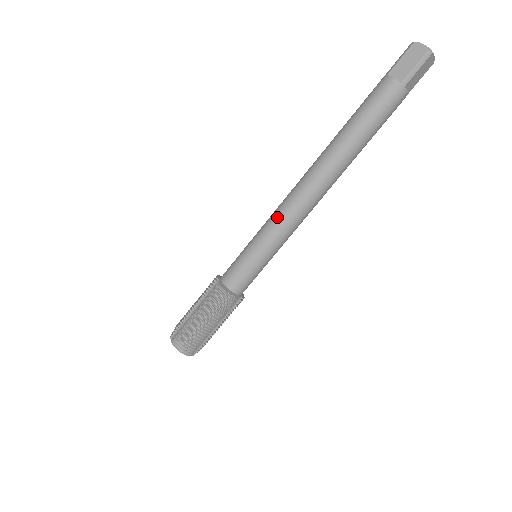
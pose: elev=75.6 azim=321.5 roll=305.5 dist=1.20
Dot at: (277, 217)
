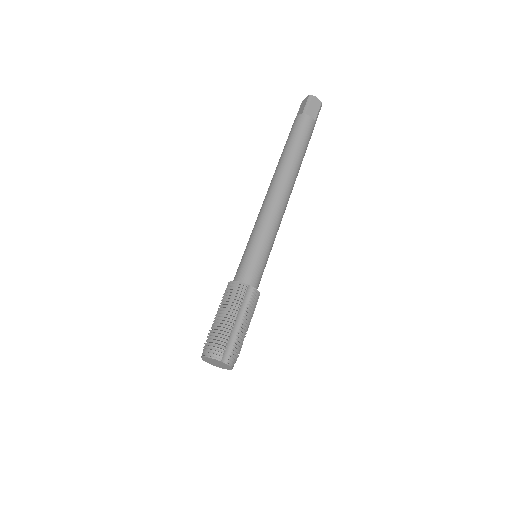
Dot at: (257, 217)
